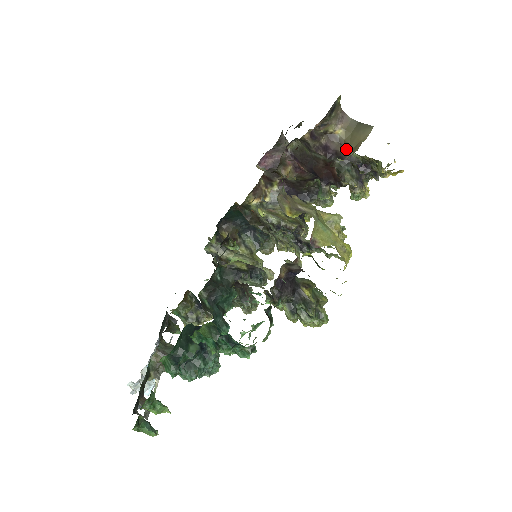
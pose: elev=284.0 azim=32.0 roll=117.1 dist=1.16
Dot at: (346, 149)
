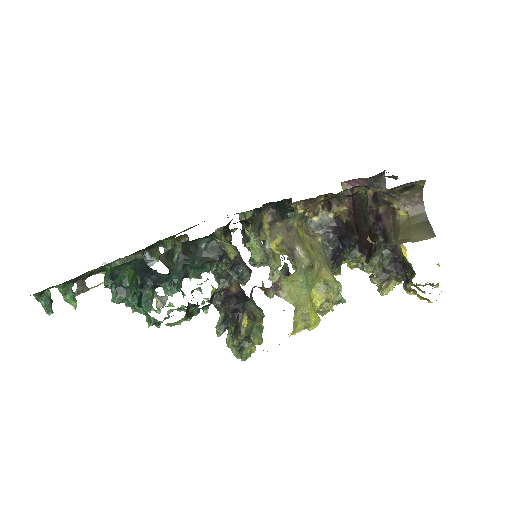
Dot at: (395, 235)
